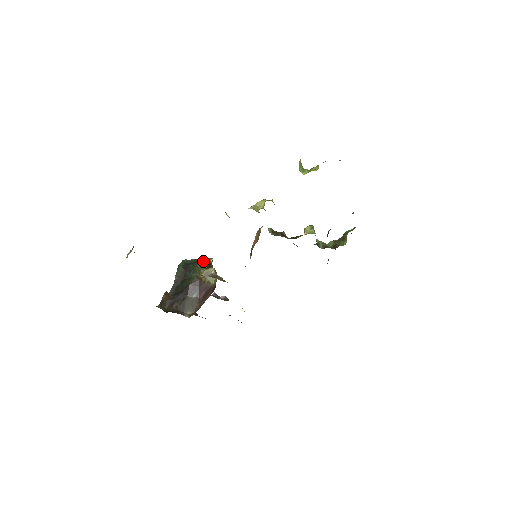
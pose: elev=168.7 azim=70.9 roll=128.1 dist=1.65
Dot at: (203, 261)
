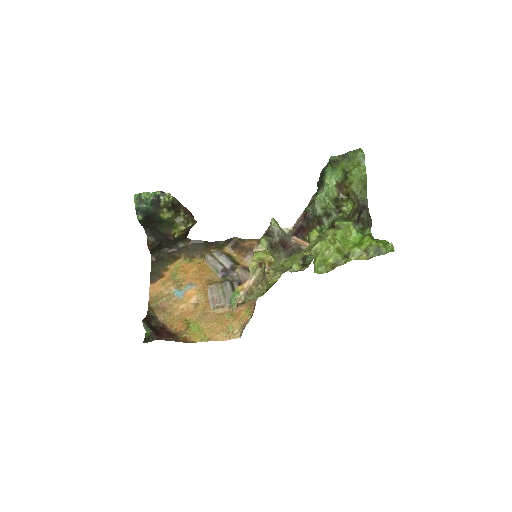
Dot at: (164, 208)
